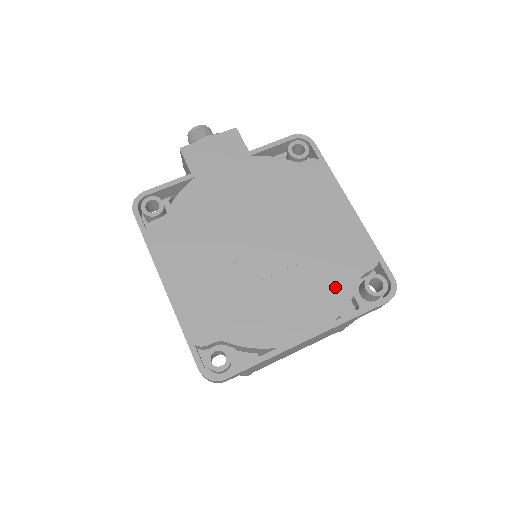
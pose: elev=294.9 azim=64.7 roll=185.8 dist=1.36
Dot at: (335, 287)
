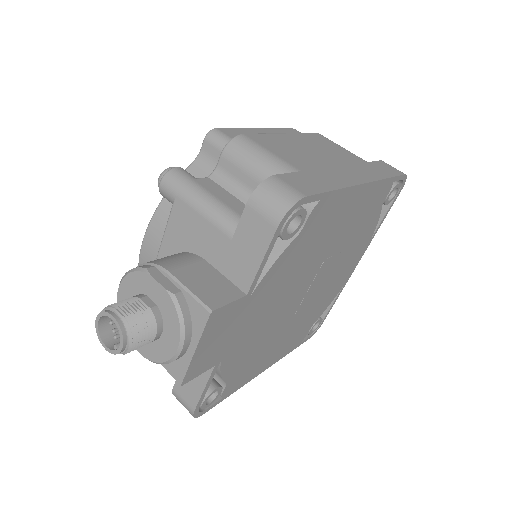
Dot at: (366, 232)
